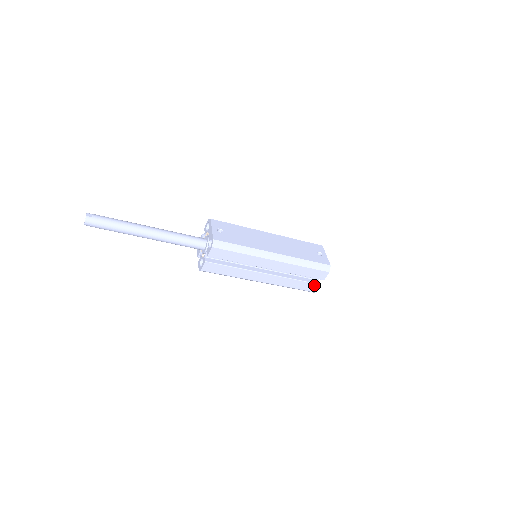
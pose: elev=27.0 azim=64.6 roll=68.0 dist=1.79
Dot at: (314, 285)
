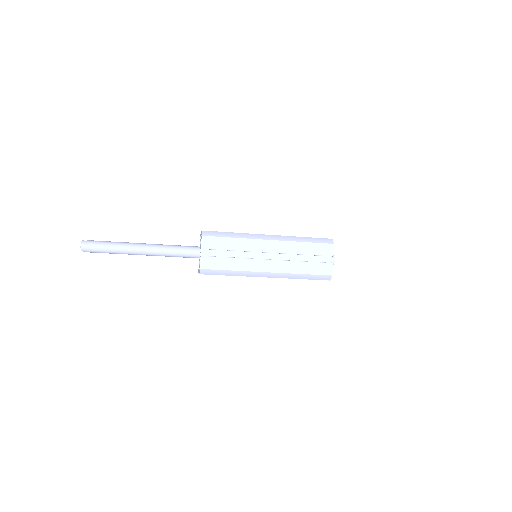
Dot at: (326, 265)
